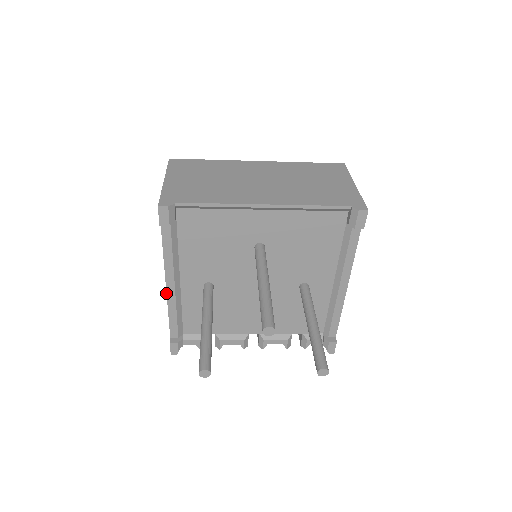
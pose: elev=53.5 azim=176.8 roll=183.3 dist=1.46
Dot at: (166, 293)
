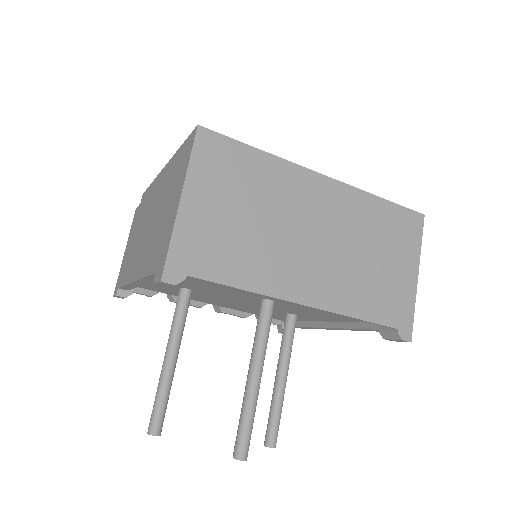
Dot at: (130, 283)
